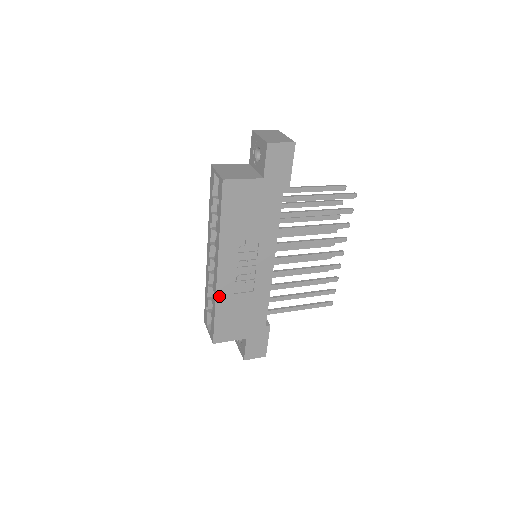
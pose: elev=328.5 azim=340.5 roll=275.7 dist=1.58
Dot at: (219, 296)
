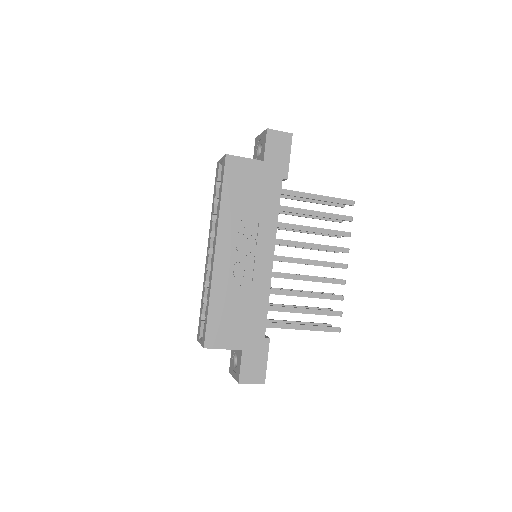
Dot at: (215, 284)
